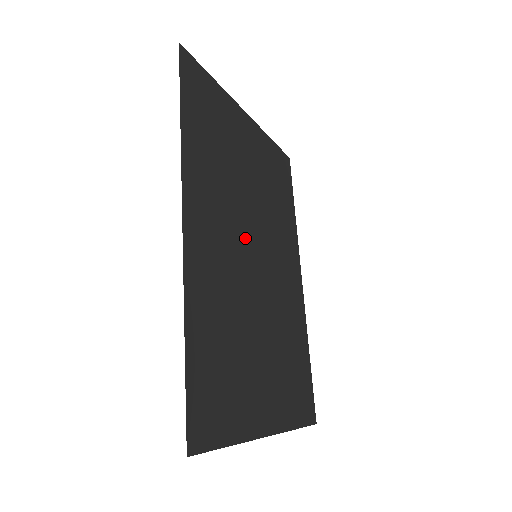
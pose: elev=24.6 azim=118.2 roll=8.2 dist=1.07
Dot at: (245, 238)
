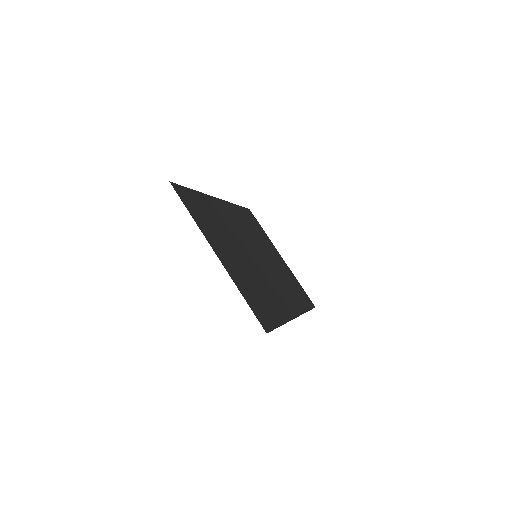
Dot at: (252, 246)
